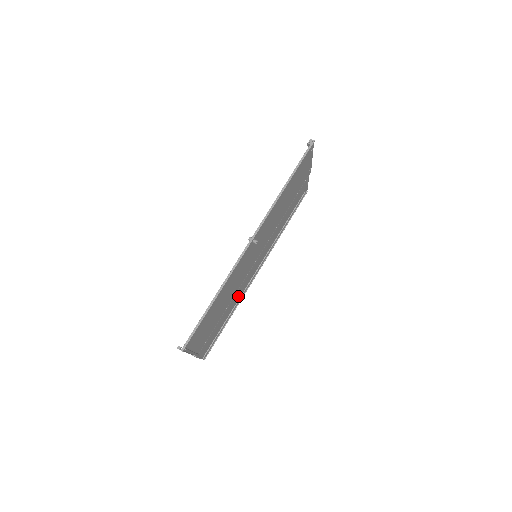
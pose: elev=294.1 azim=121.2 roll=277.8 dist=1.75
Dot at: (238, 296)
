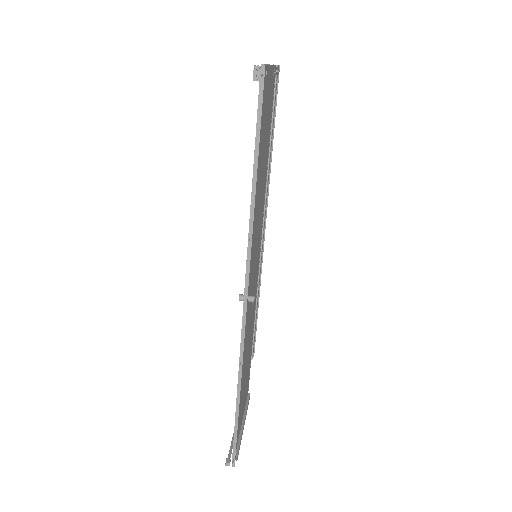
Dot at: occluded
